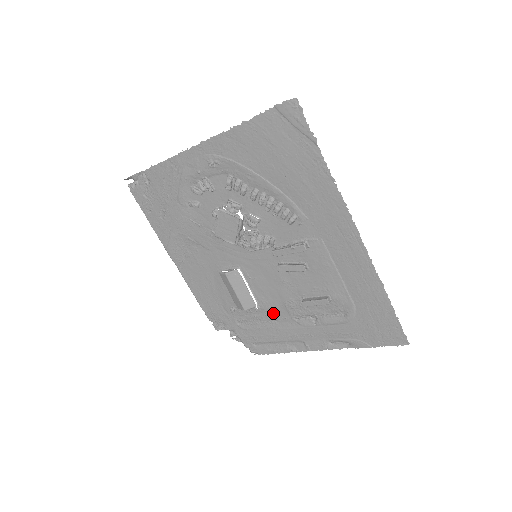
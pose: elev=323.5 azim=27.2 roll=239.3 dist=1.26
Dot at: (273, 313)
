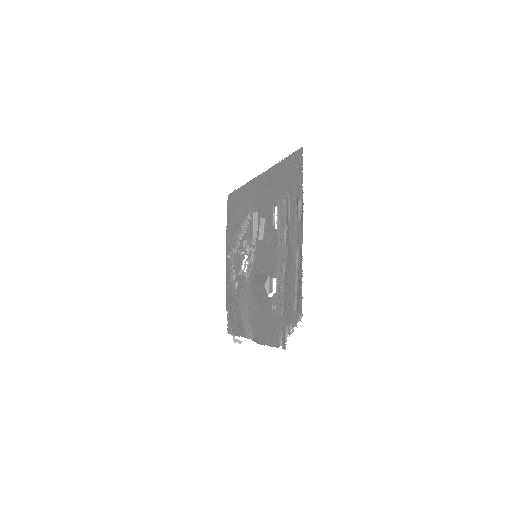
Dot at: (280, 267)
